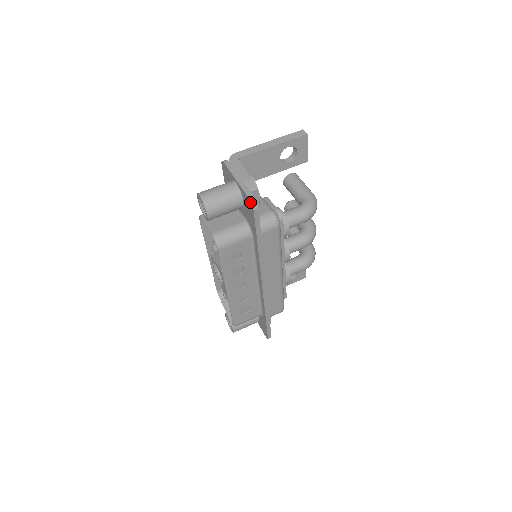
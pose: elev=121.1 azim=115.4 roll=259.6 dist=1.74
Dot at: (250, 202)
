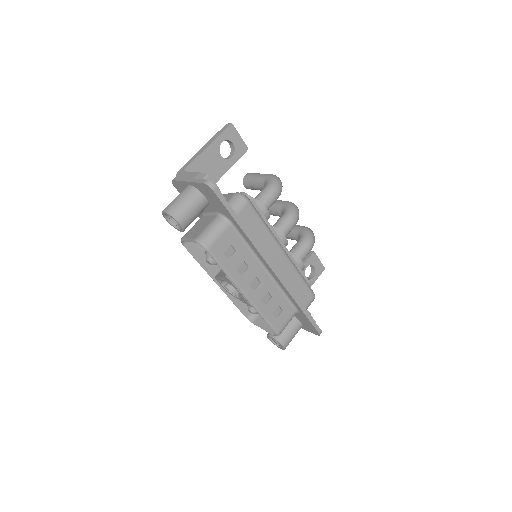
Dot at: (206, 186)
